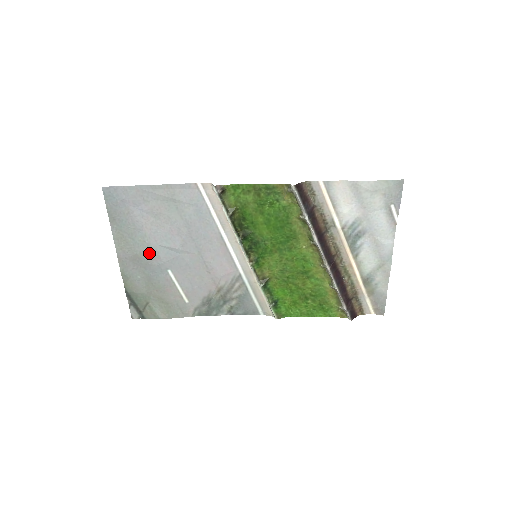
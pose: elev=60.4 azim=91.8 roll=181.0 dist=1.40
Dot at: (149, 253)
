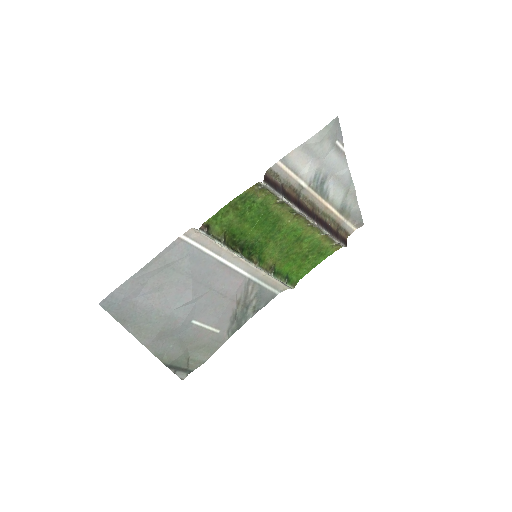
Dot at: (169, 322)
